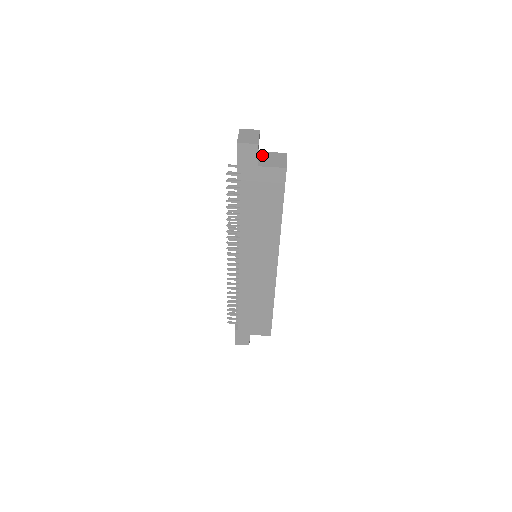
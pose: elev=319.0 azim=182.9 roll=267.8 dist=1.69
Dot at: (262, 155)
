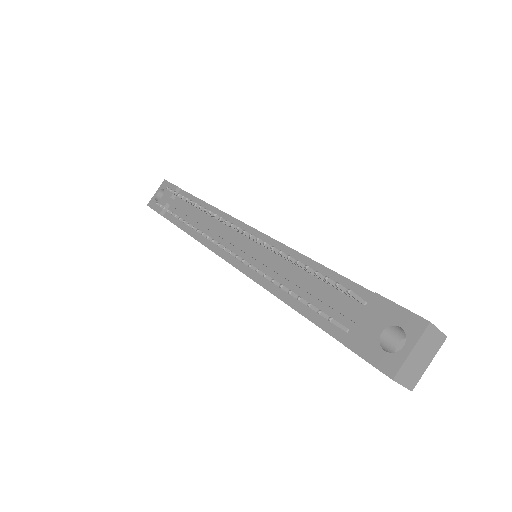
Dot at: occluded
